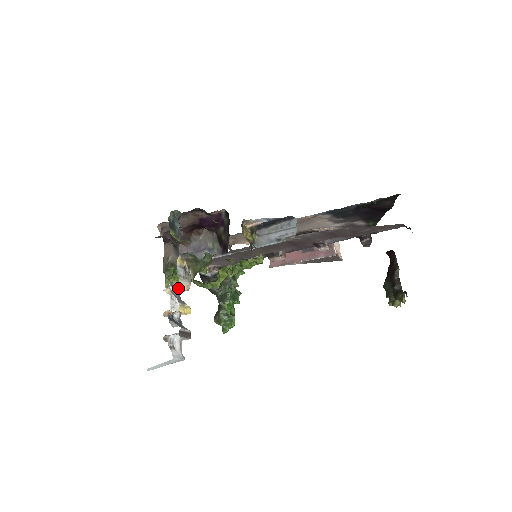
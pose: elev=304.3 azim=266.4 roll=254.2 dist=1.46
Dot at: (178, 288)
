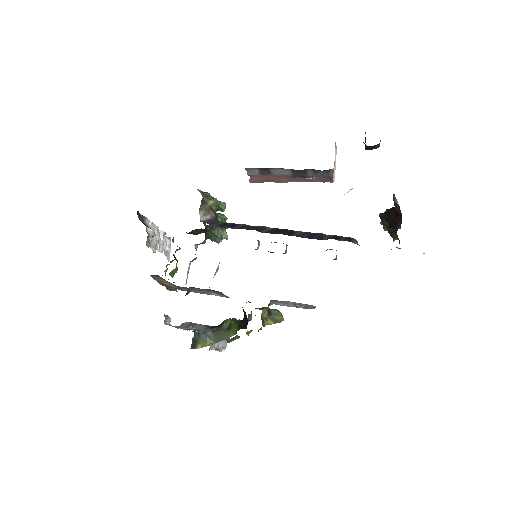
Dot at: occluded
